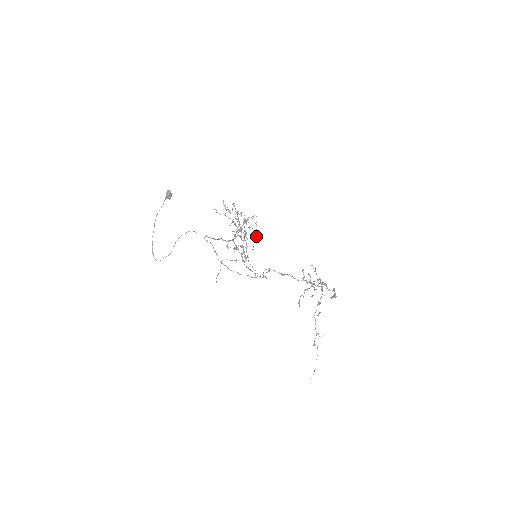
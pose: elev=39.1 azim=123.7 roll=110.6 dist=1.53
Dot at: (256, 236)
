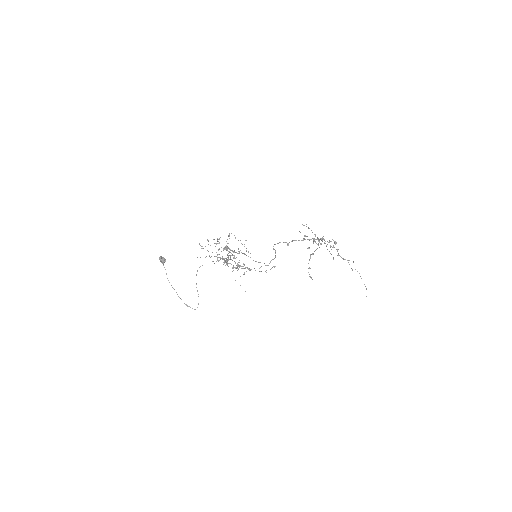
Dot at: occluded
